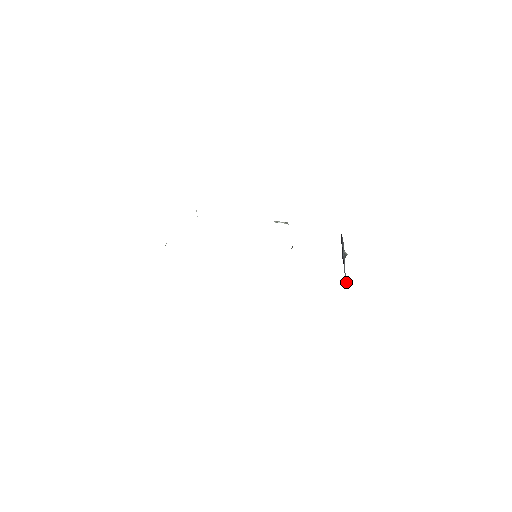
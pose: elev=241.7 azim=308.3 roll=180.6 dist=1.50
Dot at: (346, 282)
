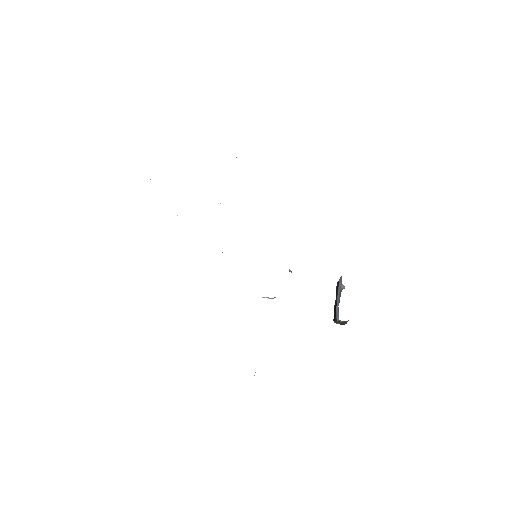
Dot at: (338, 317)
